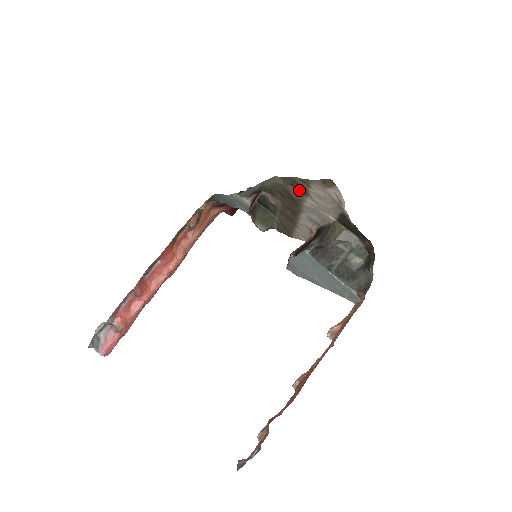
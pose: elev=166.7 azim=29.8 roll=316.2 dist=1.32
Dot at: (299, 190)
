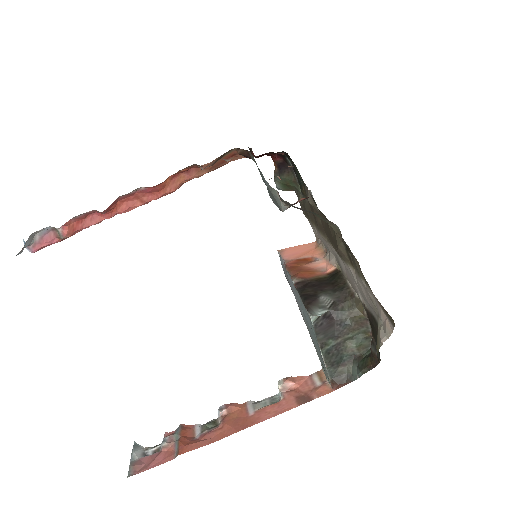
Dot at: (350, 256)
